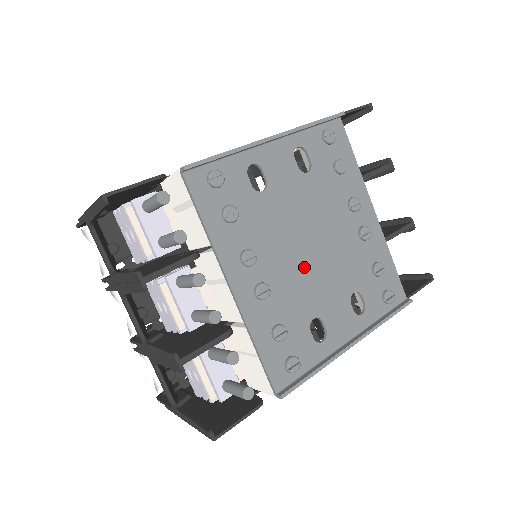
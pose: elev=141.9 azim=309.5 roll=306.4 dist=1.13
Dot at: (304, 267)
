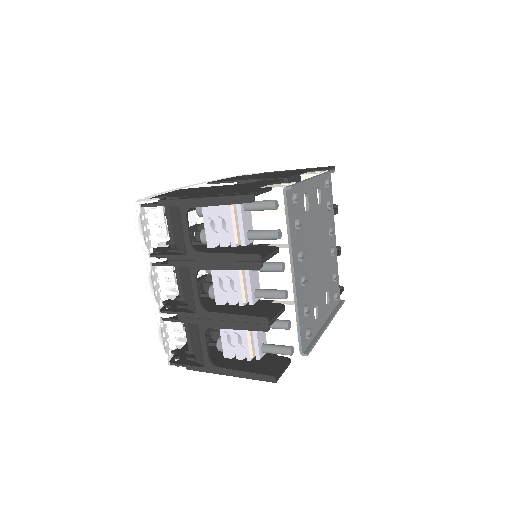
Dot at: (315, 269)
